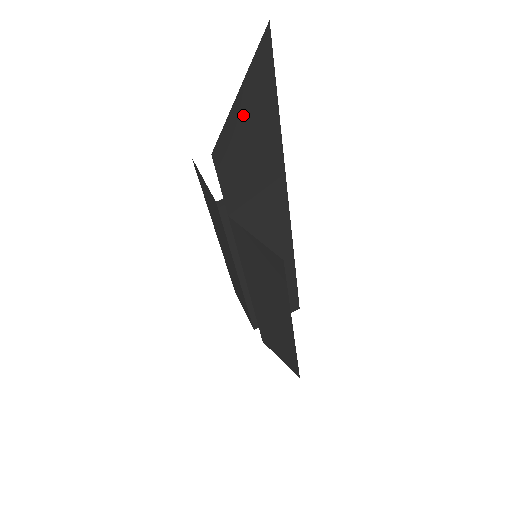
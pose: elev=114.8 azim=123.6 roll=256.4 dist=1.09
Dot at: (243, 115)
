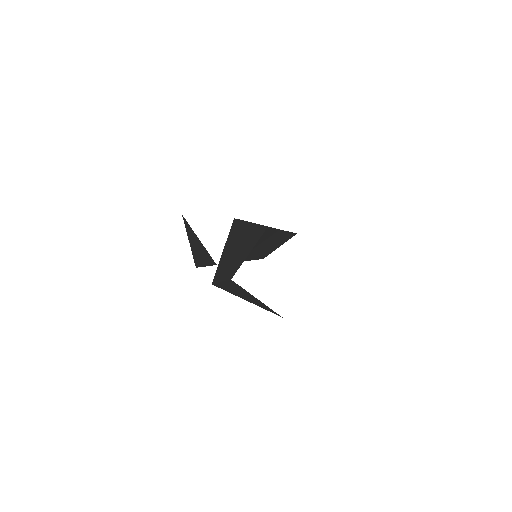
Dot at: (228, 254)
